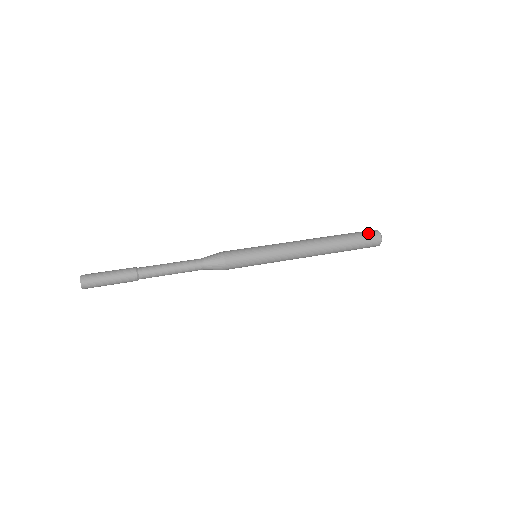
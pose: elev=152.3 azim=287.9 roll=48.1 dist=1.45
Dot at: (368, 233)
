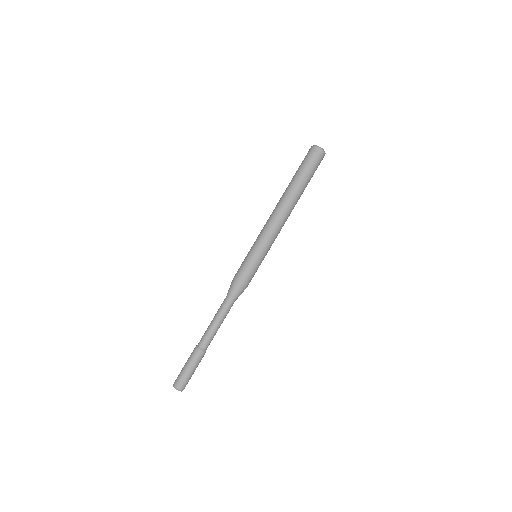
Dot at: (313, 158)
